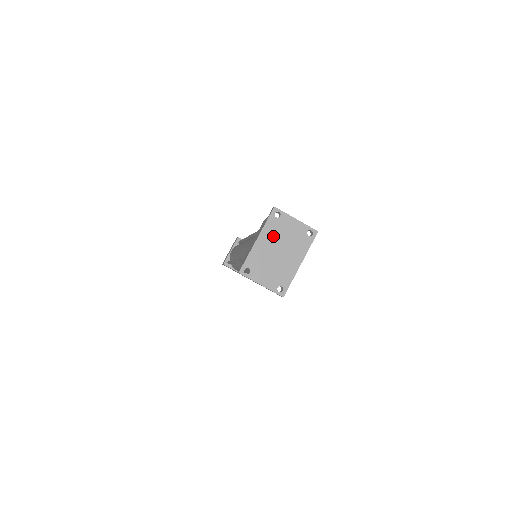
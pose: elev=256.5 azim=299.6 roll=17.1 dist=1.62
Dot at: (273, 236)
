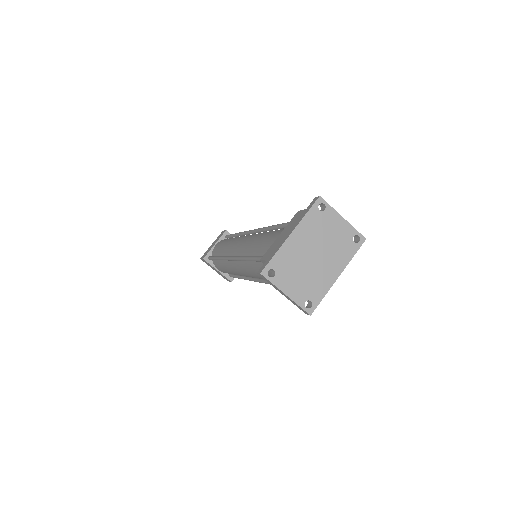
Dot at: (312, 234)
